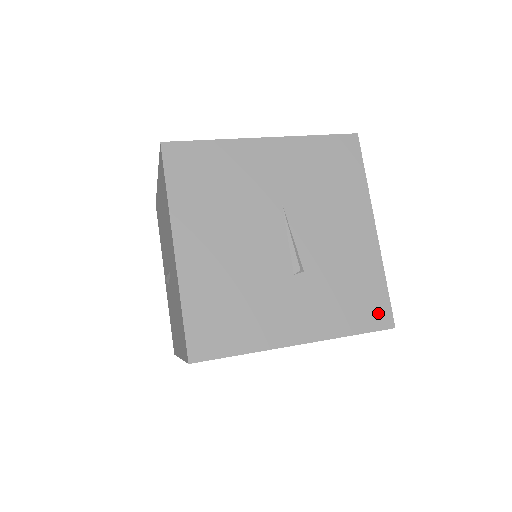
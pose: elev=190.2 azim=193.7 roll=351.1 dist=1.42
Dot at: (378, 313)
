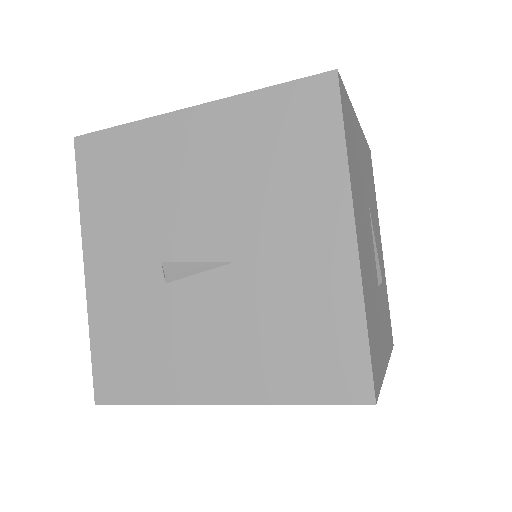
Dot at: occluded
